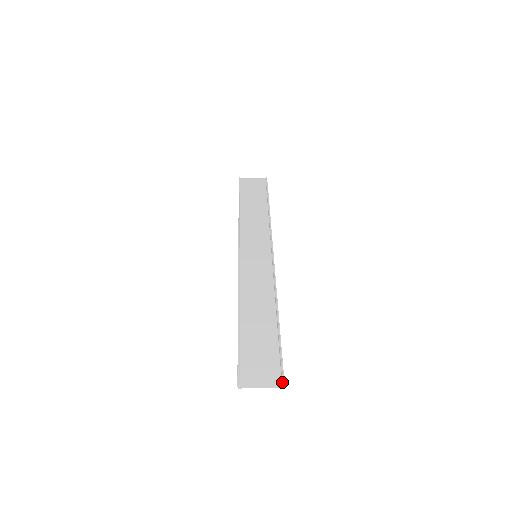
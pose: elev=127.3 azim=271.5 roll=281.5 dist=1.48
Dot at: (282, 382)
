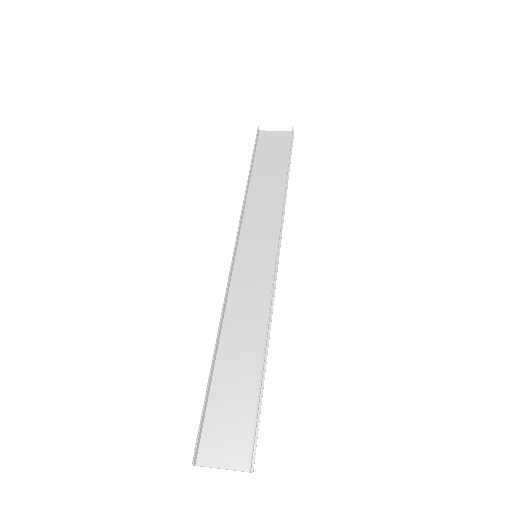
Dot at: (249, 469)
